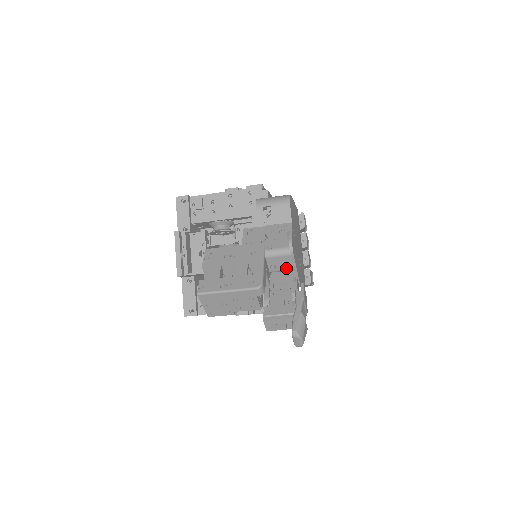
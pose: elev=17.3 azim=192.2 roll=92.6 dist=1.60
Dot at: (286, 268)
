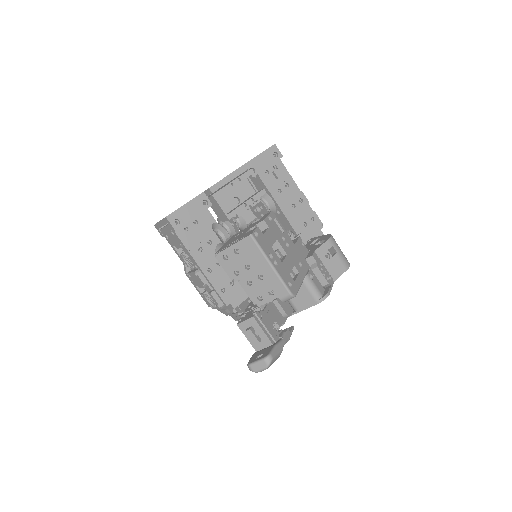
Dot at: (295, 302)
